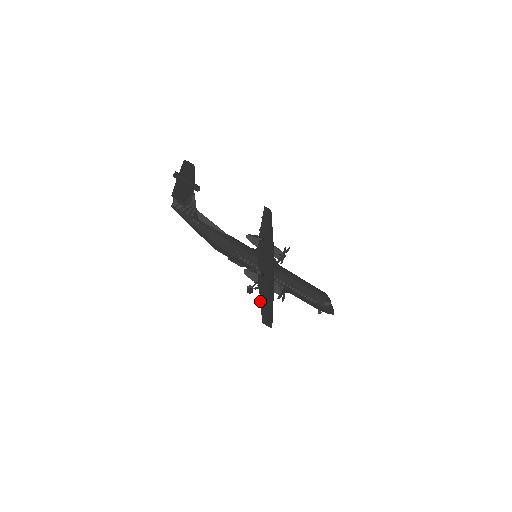
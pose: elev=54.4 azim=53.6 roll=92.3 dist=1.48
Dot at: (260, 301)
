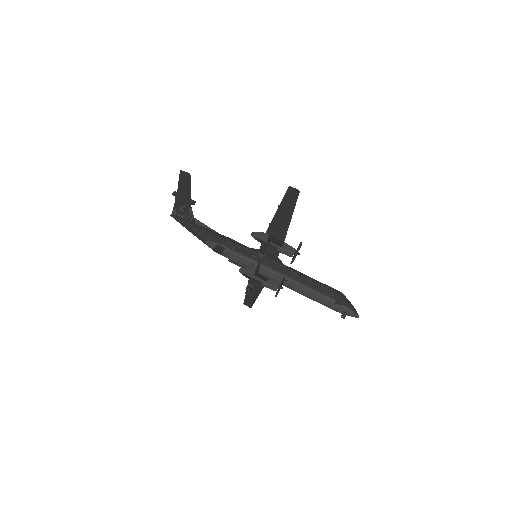
Dot at: (278, 207)
